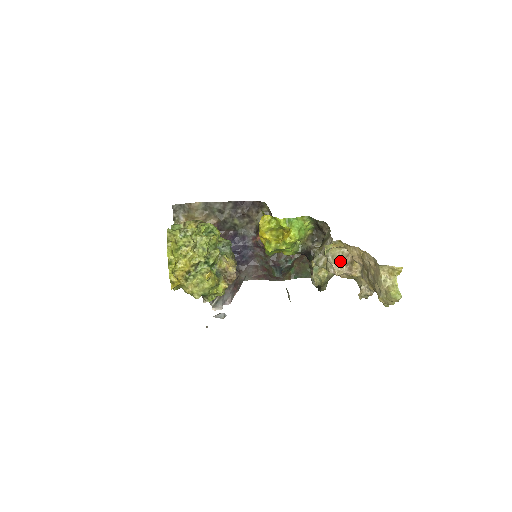
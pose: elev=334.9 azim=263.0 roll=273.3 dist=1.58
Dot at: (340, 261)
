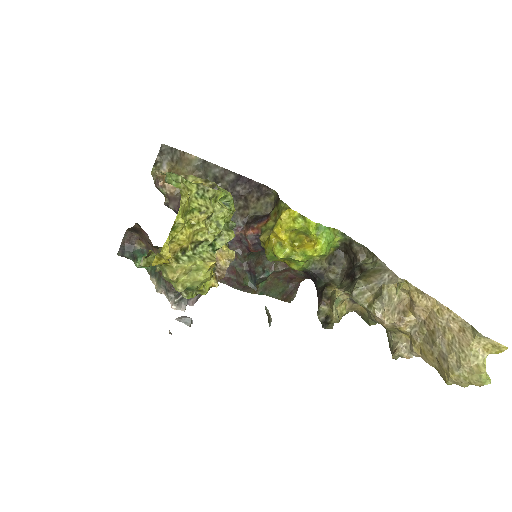
Dot at: (393, 306)
